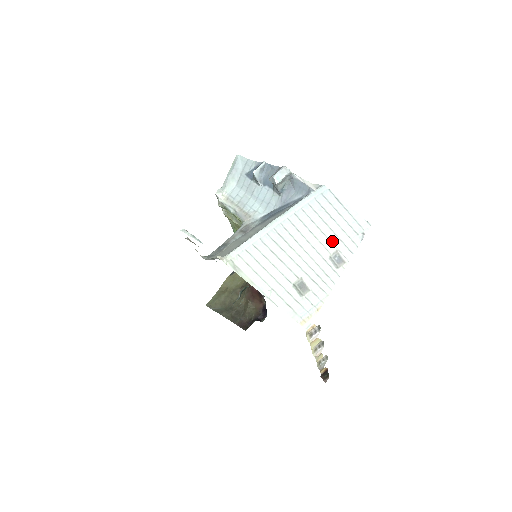
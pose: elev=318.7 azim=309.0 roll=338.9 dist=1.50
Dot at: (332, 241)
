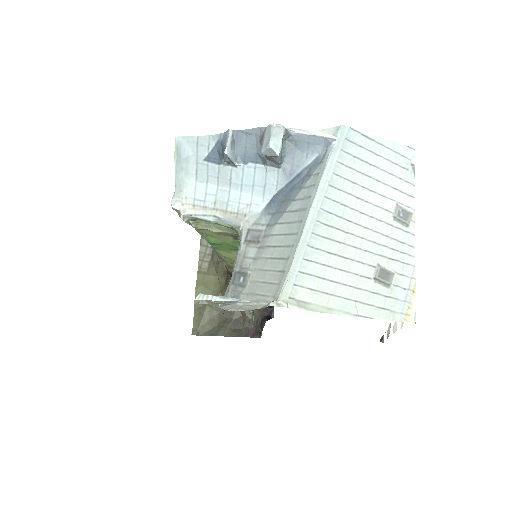
Dot at: (386, 195)
